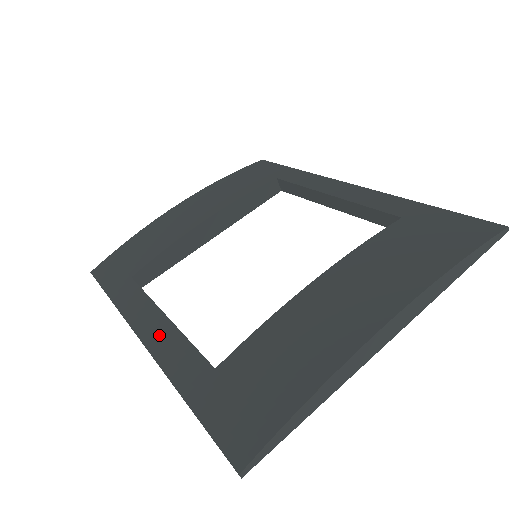
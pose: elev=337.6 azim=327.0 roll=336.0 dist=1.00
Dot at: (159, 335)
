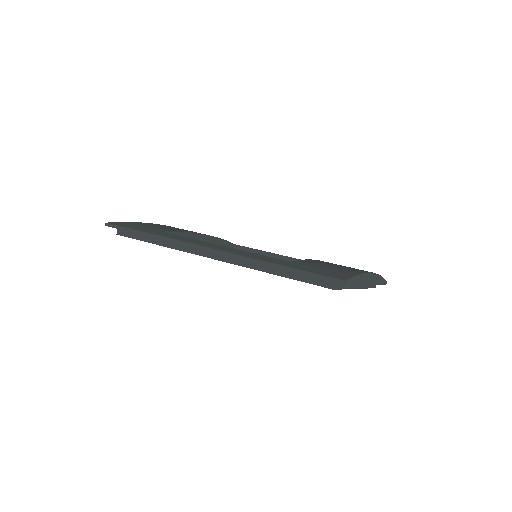
Dot at: (227, 249)
